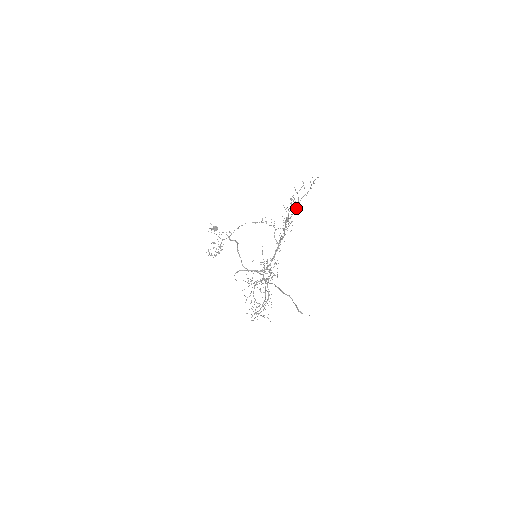
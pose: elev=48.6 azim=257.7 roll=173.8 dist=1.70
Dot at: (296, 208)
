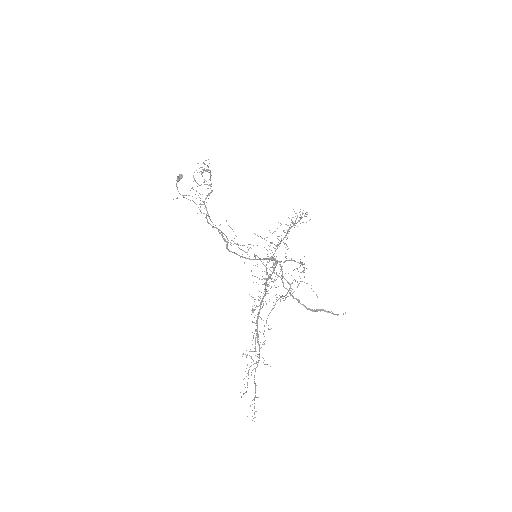
Dot at: occluded
